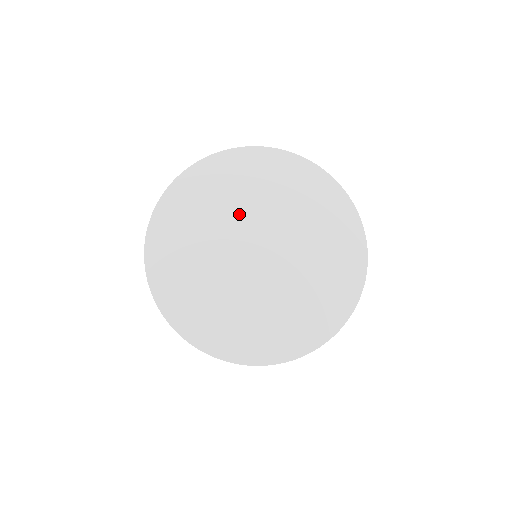
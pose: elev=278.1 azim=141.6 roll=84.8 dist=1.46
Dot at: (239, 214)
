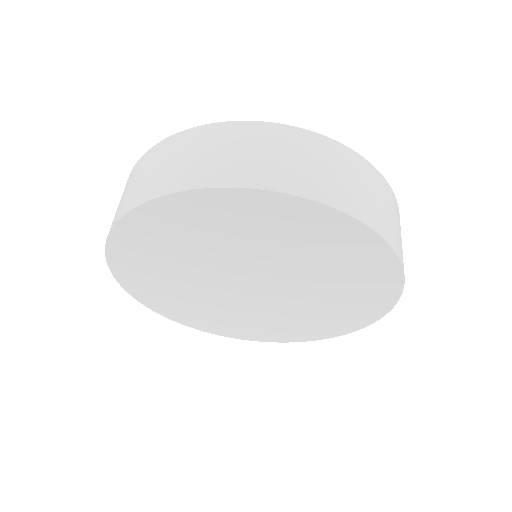
Dot at: (199, 272)
